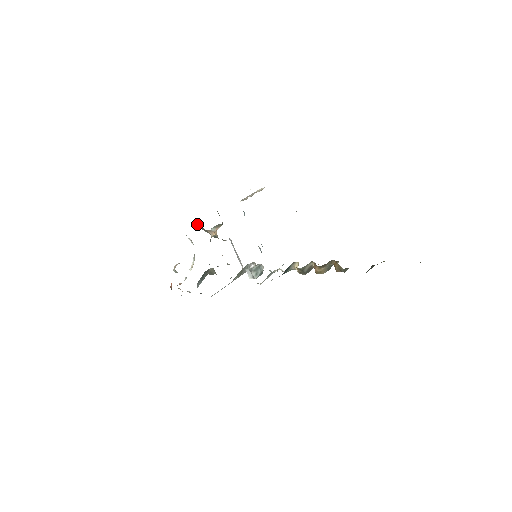
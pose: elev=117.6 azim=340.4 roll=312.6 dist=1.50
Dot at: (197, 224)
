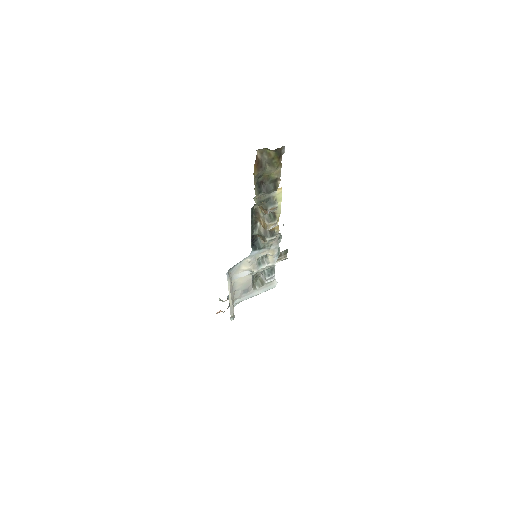
Dot at: occluded
